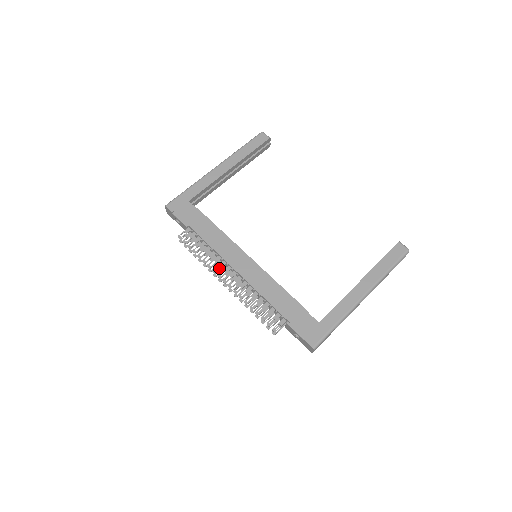
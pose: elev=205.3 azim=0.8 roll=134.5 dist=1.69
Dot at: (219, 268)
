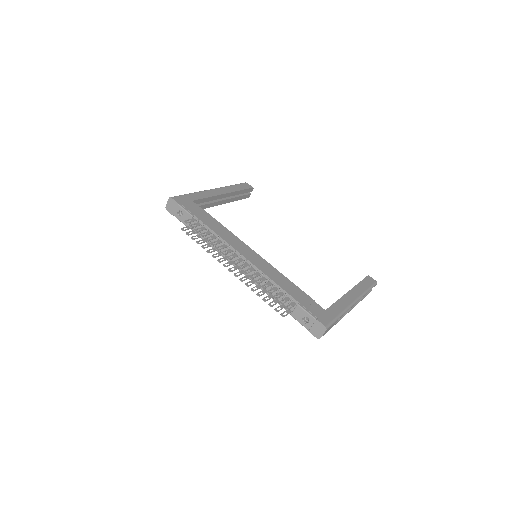
Dot at: occluded
